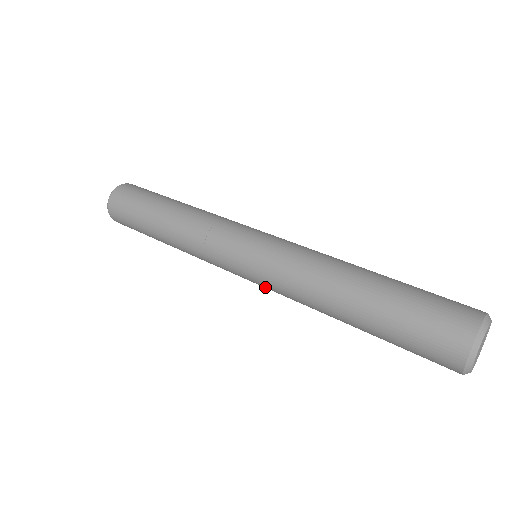
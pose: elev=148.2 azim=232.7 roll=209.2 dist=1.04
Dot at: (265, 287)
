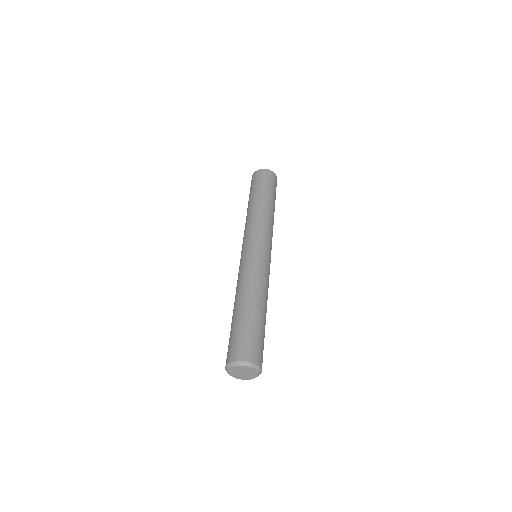
Dot at: occluded
